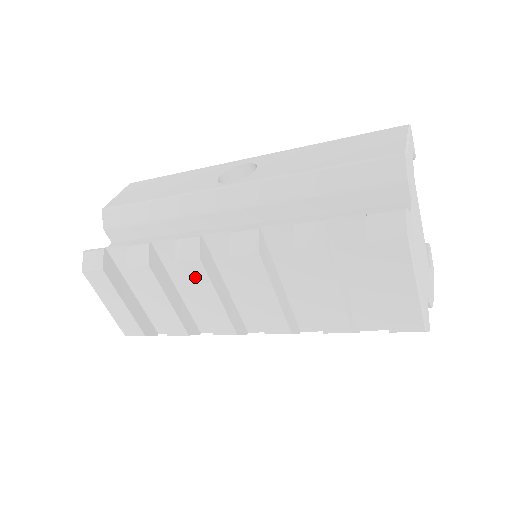
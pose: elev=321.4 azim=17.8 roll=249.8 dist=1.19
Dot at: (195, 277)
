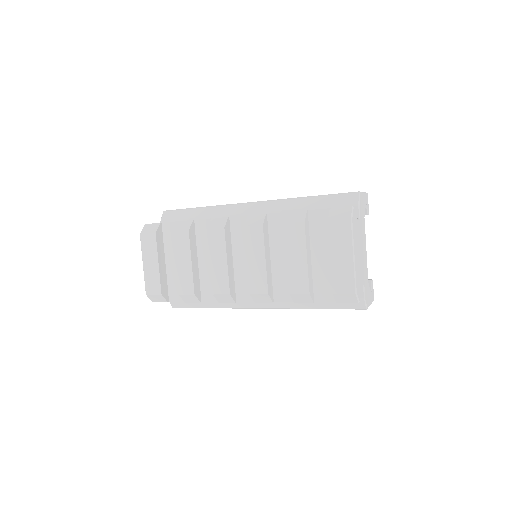
Dot at: (216, 242)
